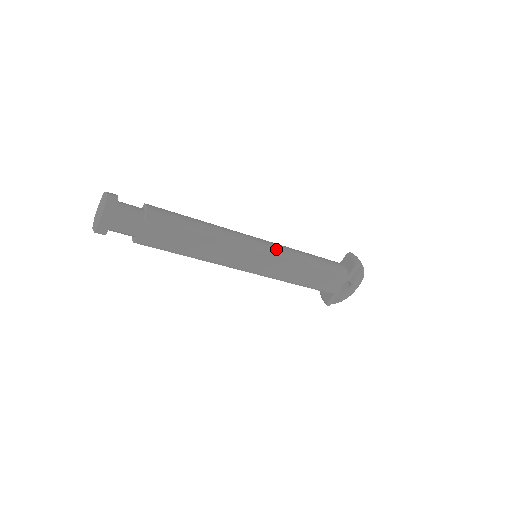
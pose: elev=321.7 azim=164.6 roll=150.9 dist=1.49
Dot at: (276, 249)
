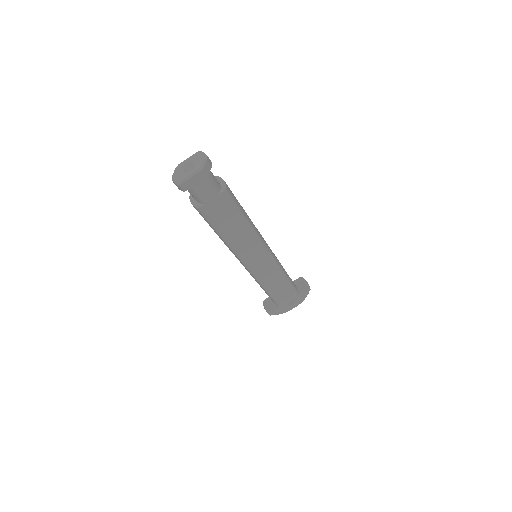
Dot at: (275, 256)
